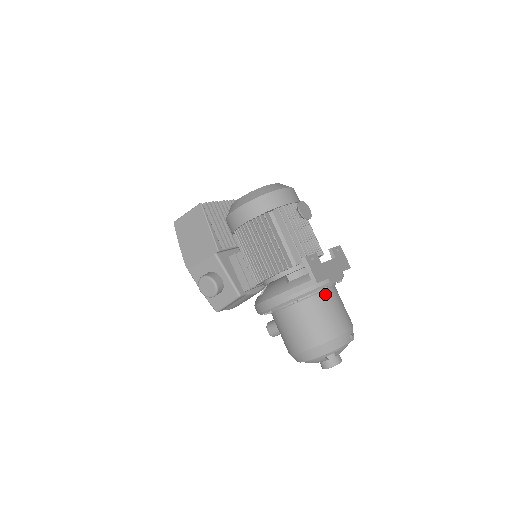
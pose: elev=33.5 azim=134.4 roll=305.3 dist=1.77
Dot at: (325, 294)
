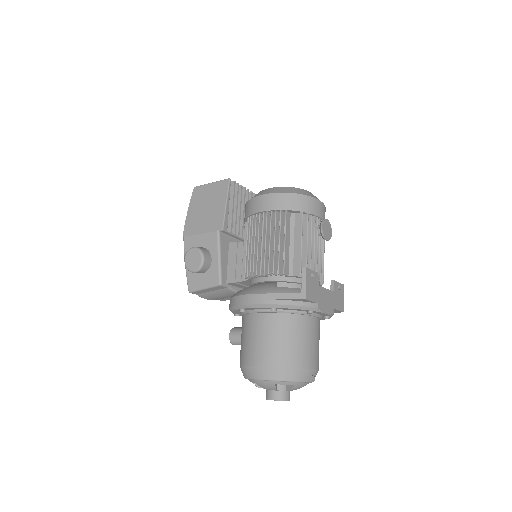
Dot at: (307, 319)
